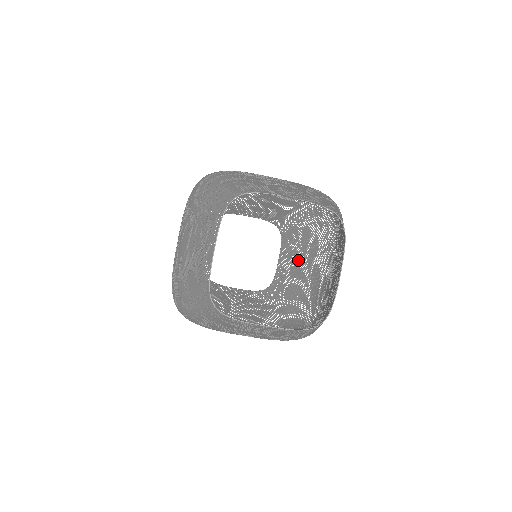
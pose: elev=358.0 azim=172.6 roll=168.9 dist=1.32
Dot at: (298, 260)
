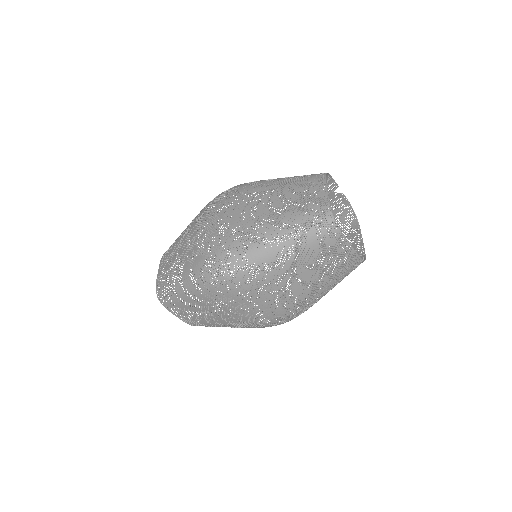
Dot at: occluded
